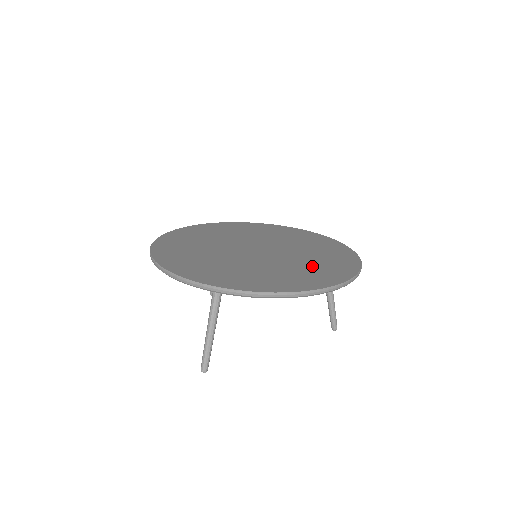
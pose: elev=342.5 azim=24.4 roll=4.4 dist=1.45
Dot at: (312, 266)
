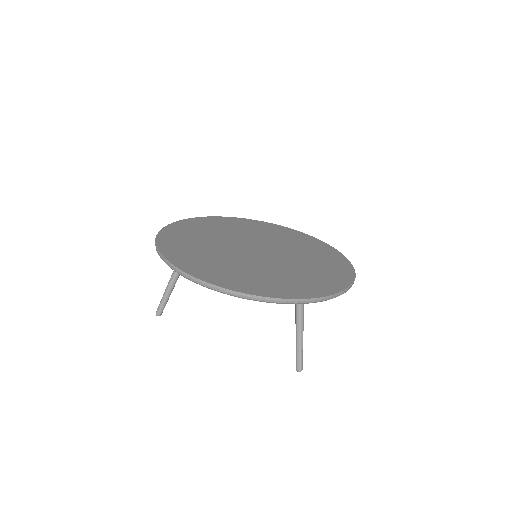
Dot at: (253, 274)
